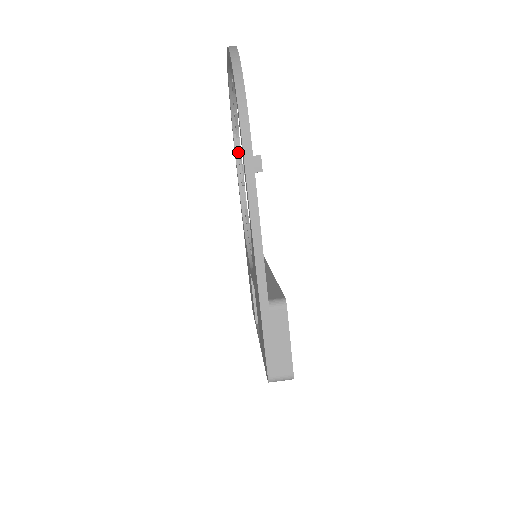
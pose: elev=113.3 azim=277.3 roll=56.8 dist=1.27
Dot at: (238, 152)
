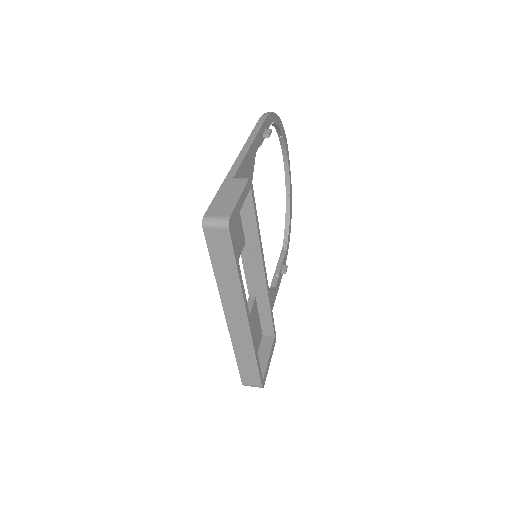
Dot at: (282, 257)
